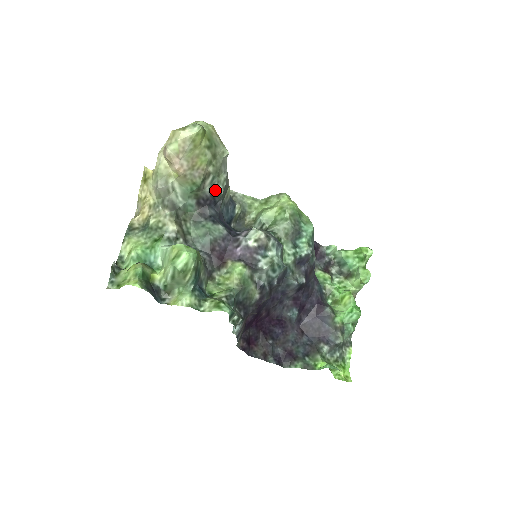
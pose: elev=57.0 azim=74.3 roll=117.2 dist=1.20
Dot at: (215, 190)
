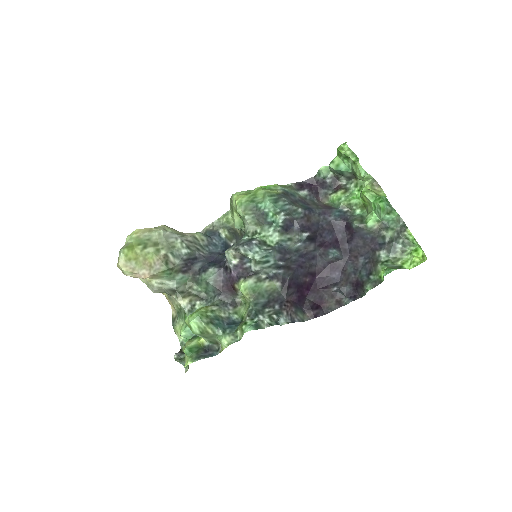
Dot at: (182, 256)
